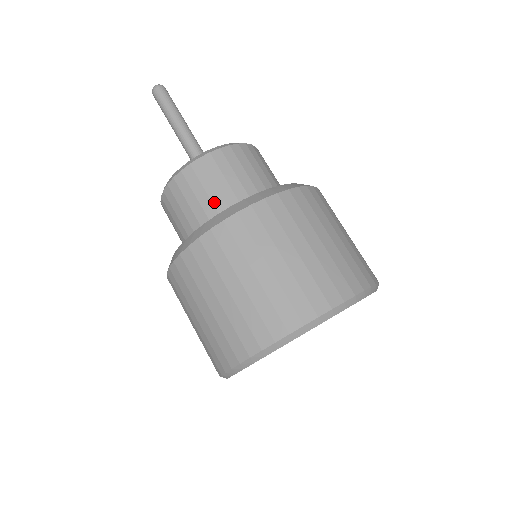
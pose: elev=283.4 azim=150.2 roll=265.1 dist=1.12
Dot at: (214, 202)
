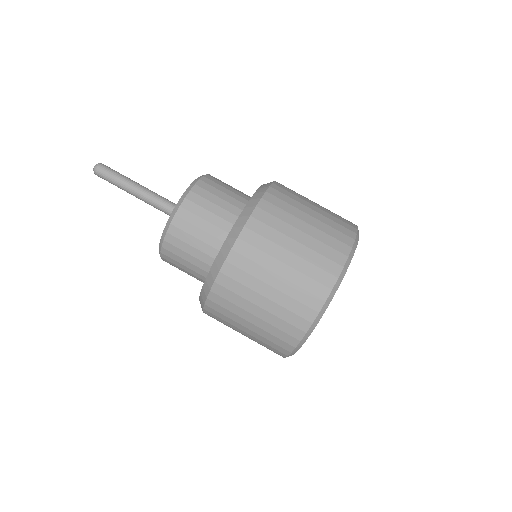
Dot at: (222, 216)
